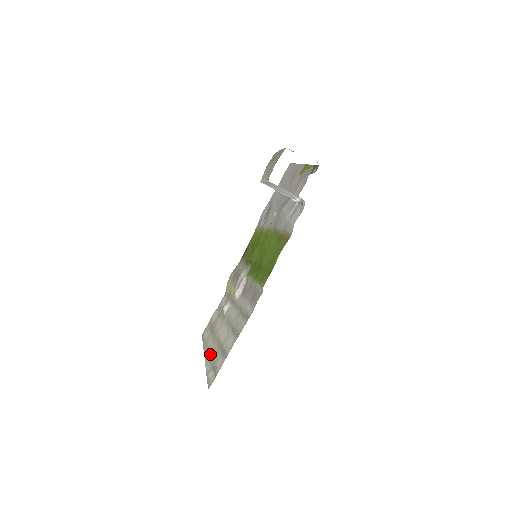
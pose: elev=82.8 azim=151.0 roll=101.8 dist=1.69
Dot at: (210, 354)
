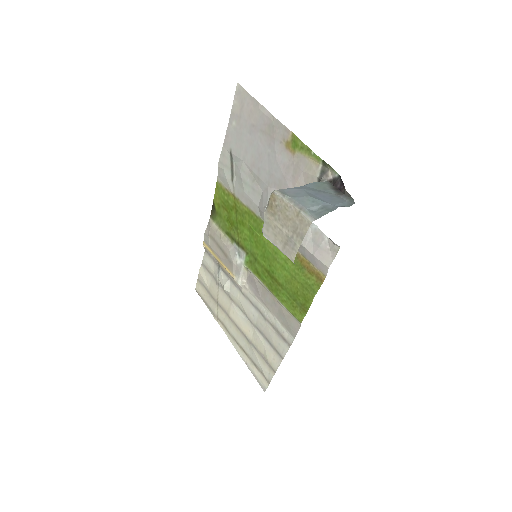
Dot at: (235, 339)
